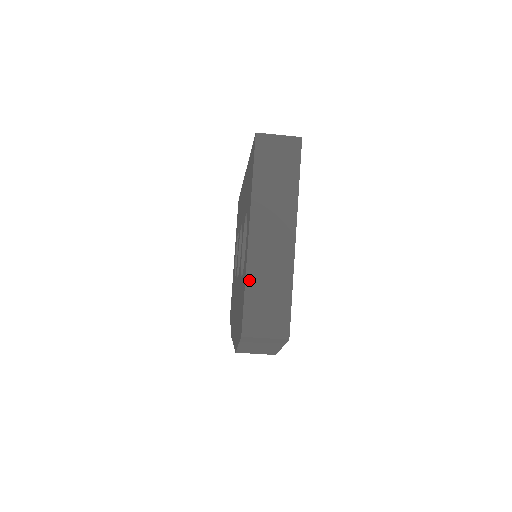
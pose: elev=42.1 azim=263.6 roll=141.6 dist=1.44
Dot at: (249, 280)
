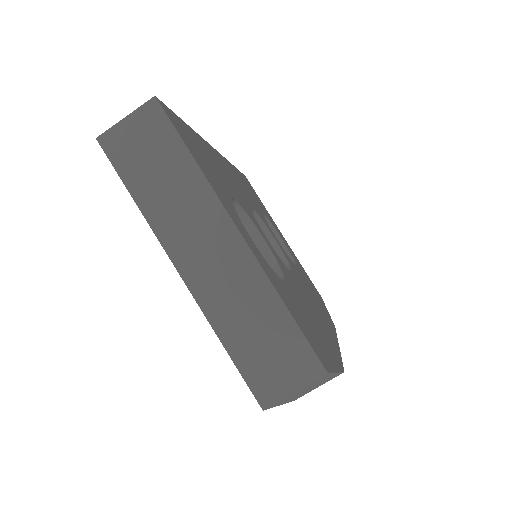
Dot at: (221, 332)
